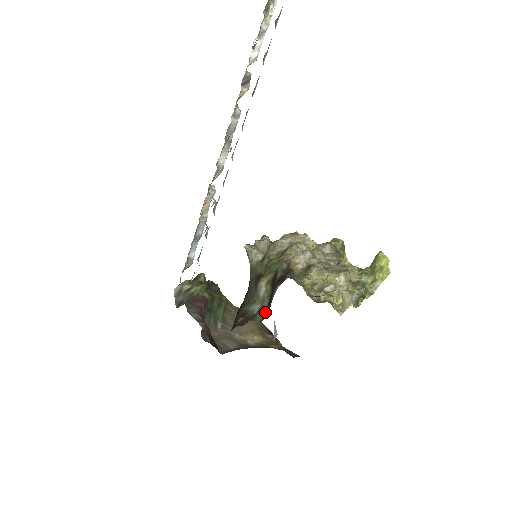
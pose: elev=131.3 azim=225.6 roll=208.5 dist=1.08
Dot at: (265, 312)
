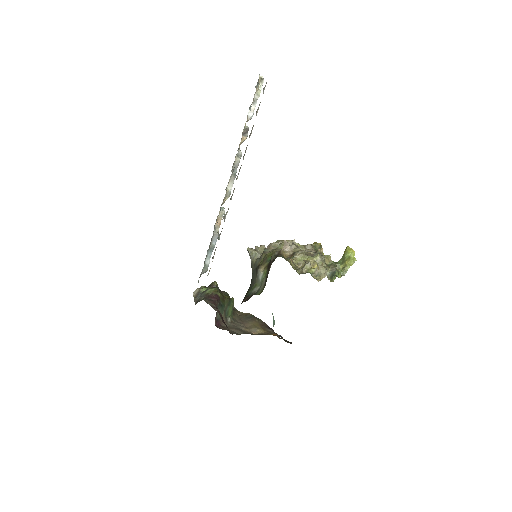
Dot at: (263, 287)
